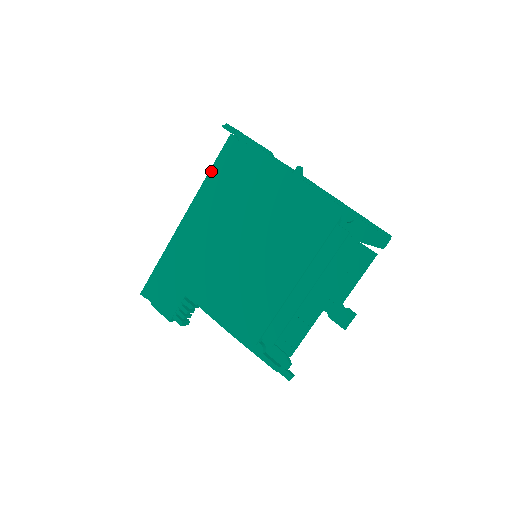
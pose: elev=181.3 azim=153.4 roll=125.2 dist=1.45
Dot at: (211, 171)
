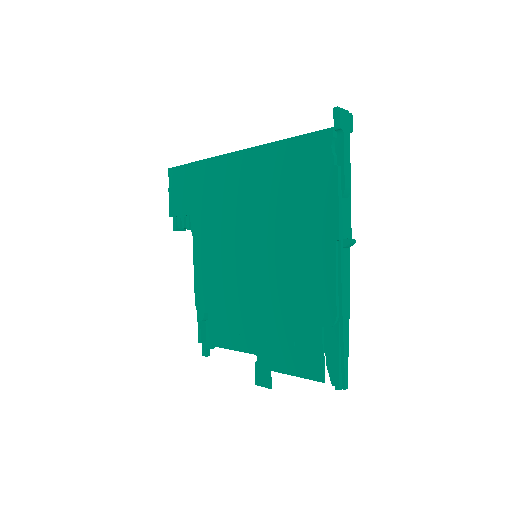
Dot at: (287, 141)
